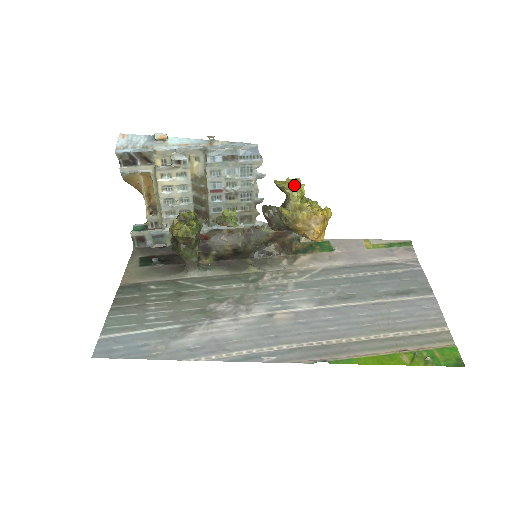
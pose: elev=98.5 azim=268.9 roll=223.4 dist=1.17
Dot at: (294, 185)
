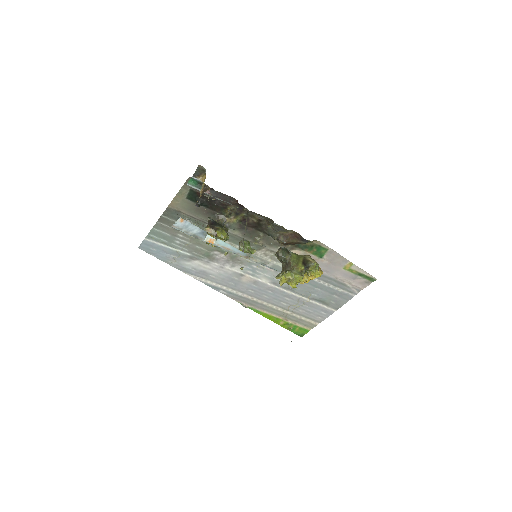
Dot at: (290, 285)
